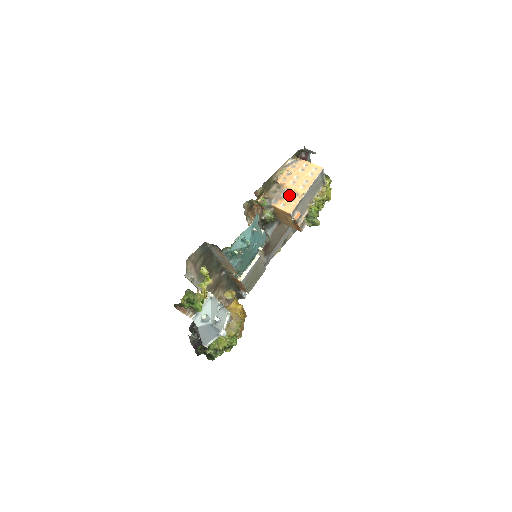
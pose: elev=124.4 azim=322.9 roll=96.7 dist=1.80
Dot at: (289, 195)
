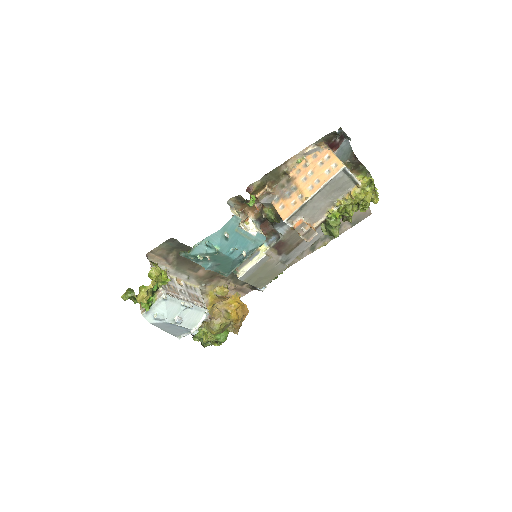
Dot at: (293, 195)
